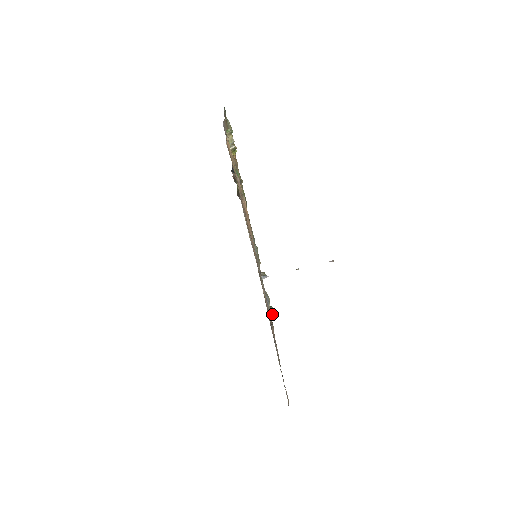
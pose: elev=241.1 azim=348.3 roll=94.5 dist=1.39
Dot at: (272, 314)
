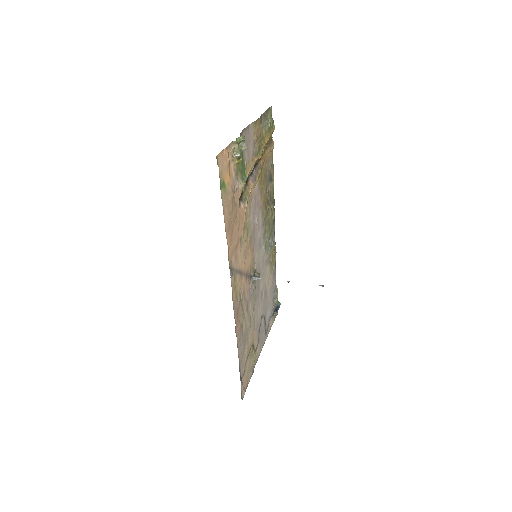
Dot at: (276, 309)
